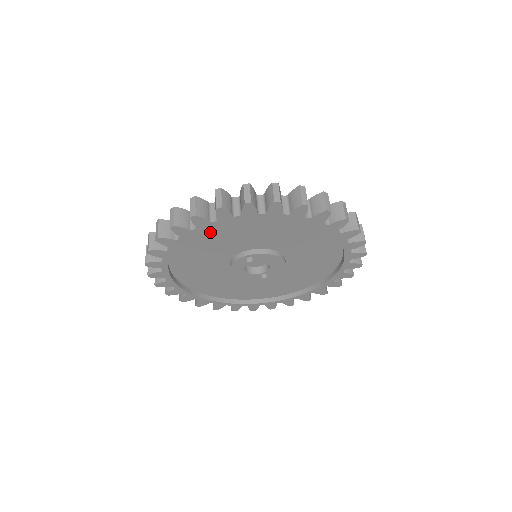
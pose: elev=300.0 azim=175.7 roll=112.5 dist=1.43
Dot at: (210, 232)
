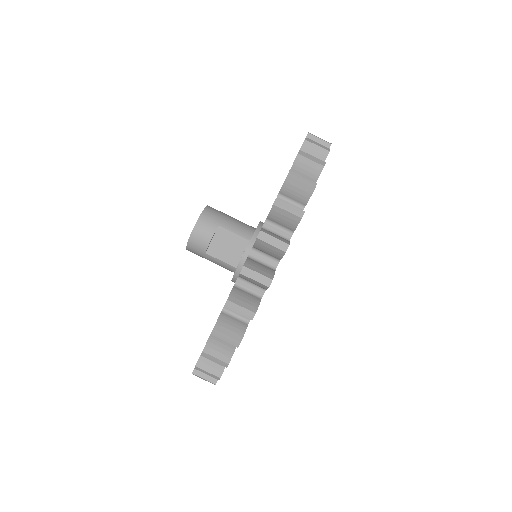
Dot at: occluded
